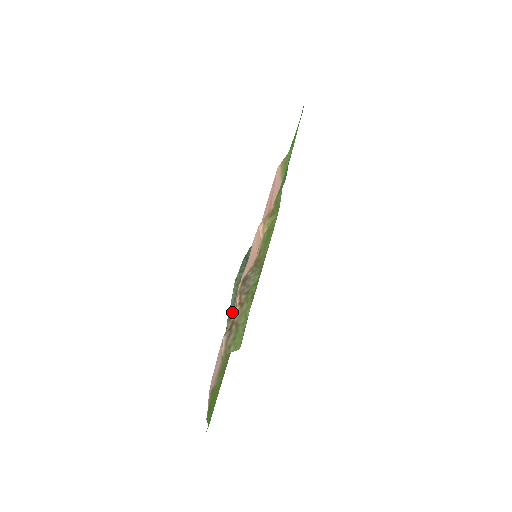
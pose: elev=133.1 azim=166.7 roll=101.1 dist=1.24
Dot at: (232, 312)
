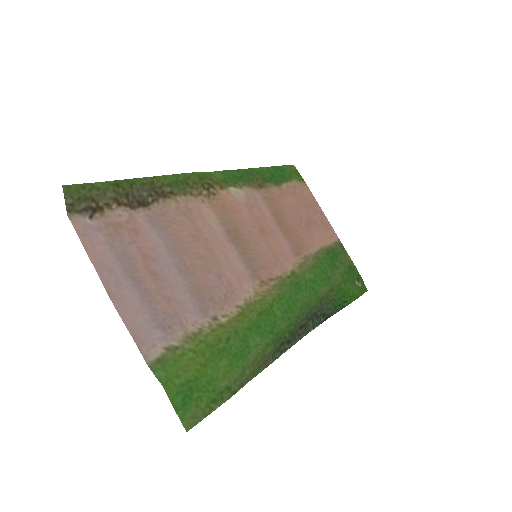
Dot at: (285, 345)
